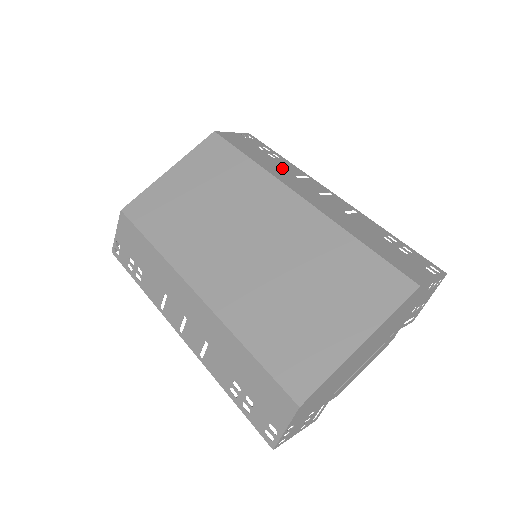
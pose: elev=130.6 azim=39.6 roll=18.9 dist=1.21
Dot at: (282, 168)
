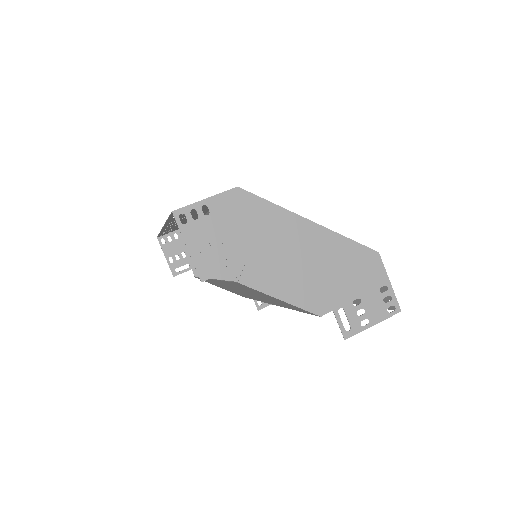
Dot at: occluded
